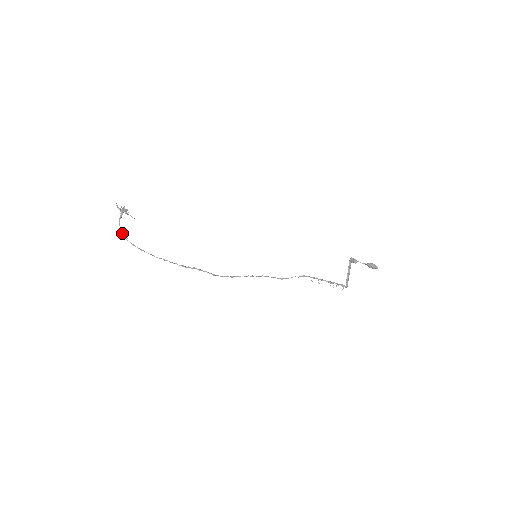
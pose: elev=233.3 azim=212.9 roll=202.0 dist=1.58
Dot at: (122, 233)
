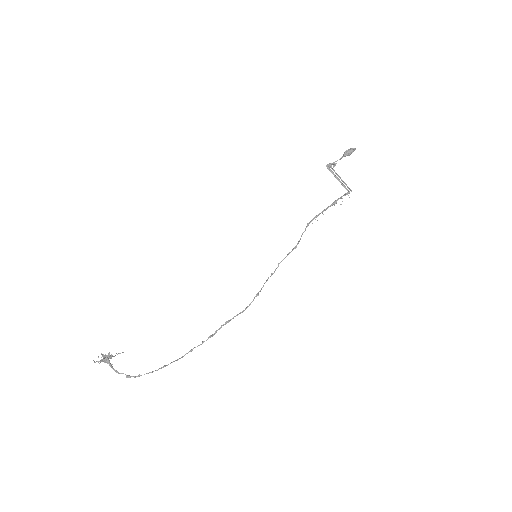
Dot at: (129, 376)
